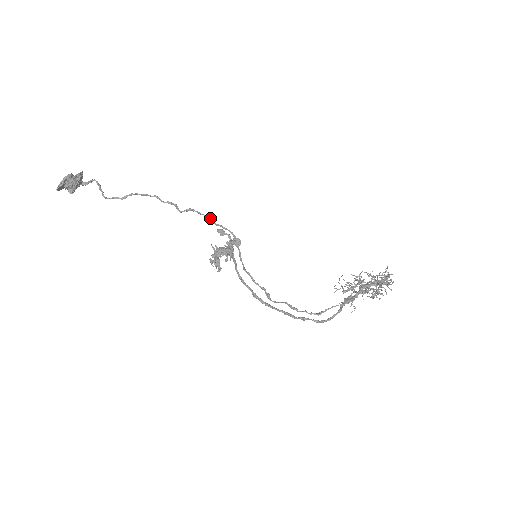
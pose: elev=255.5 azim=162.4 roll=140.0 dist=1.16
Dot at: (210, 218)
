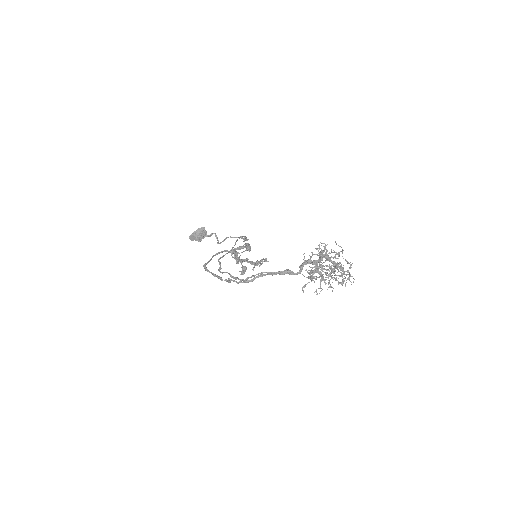
Dot at: (242, 236)
